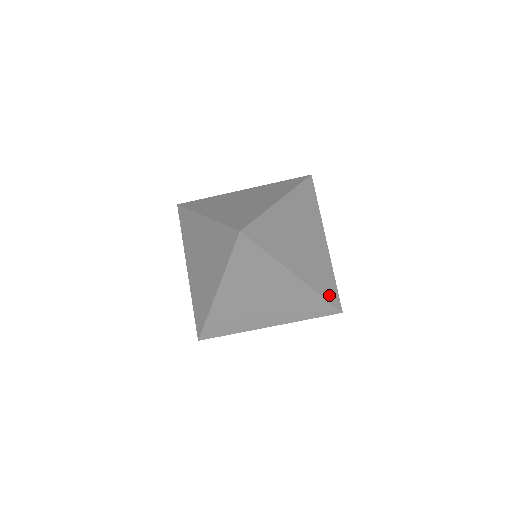
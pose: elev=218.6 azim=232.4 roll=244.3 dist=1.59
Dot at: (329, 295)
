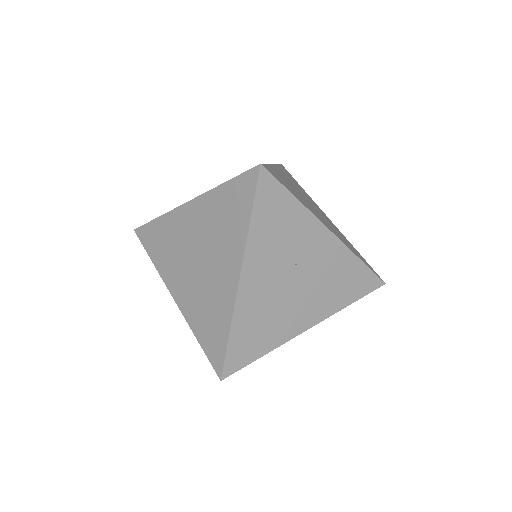
Dot at: (360, 290)
